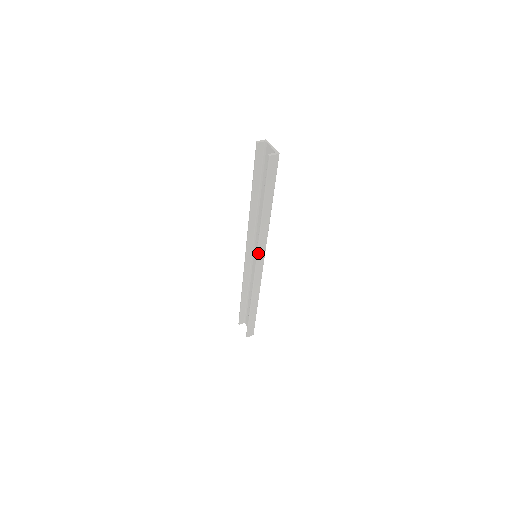
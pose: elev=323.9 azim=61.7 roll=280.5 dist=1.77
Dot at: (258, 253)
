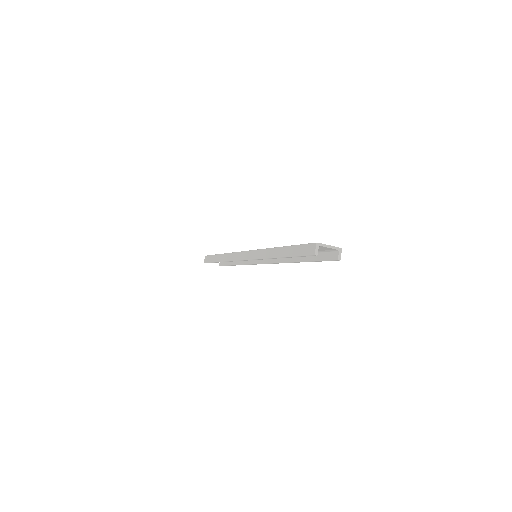
Dot at: (272, 263)
